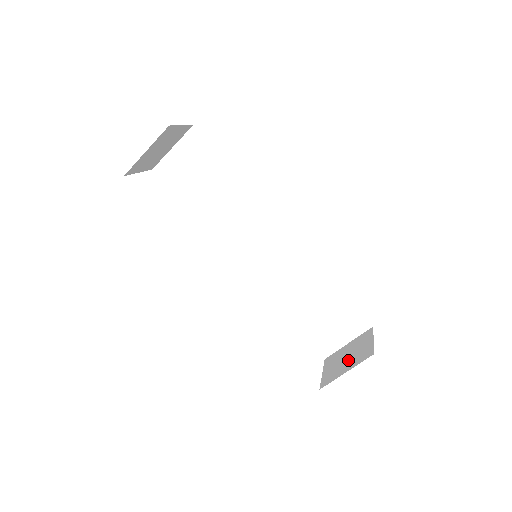
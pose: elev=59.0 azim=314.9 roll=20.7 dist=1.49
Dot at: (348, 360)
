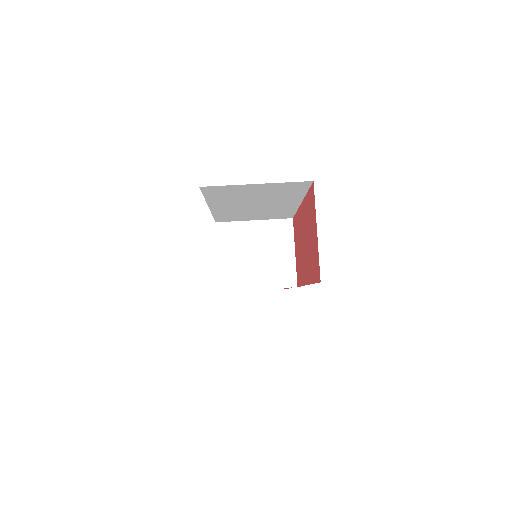
Dot at: occluded
